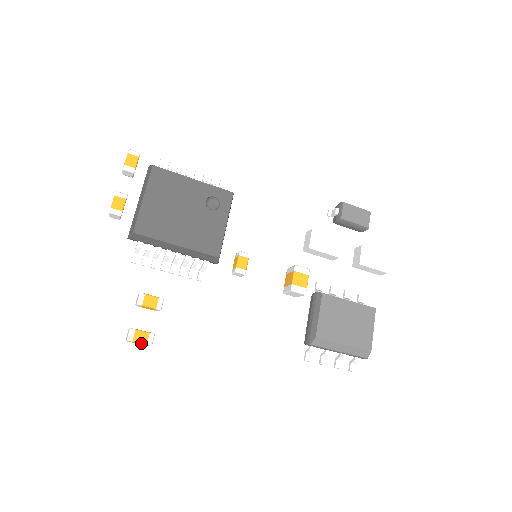
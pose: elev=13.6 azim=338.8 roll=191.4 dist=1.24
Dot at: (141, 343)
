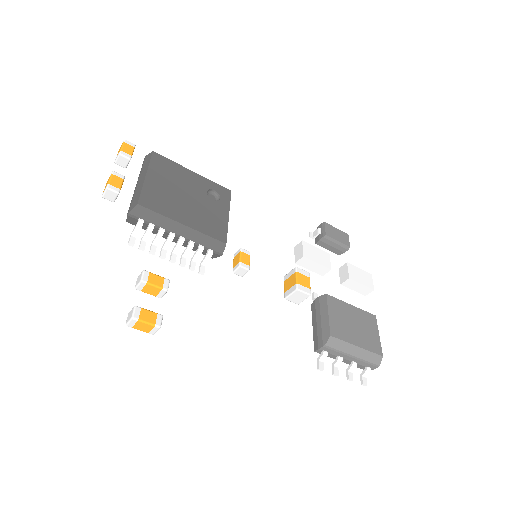
Dot at: (148, 324)
